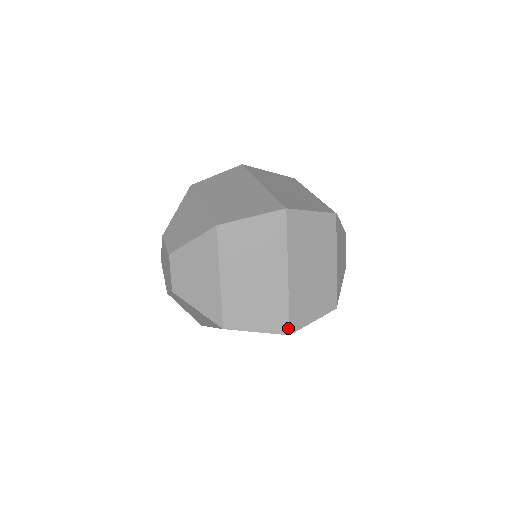
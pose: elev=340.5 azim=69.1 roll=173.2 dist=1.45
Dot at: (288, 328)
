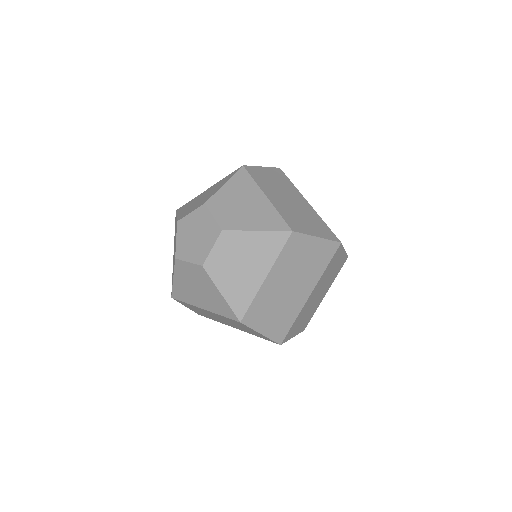
Dot at: (336, 237)
